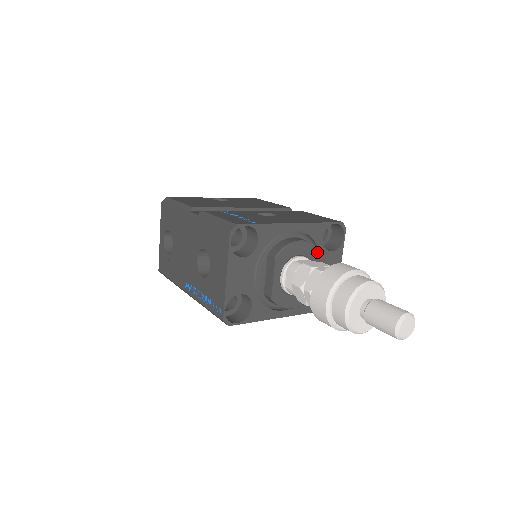
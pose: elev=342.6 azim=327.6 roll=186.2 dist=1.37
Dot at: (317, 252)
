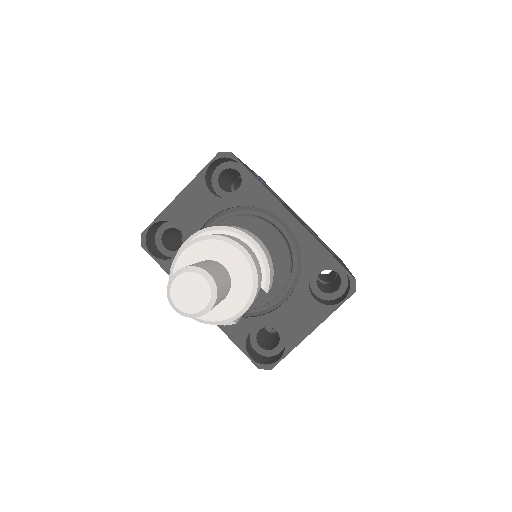
Dot at: (286, 264)
